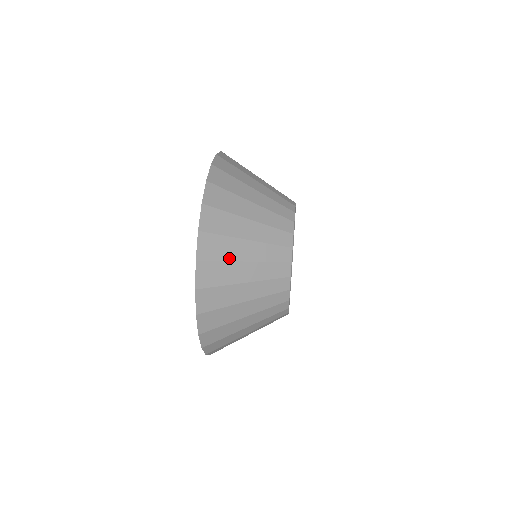
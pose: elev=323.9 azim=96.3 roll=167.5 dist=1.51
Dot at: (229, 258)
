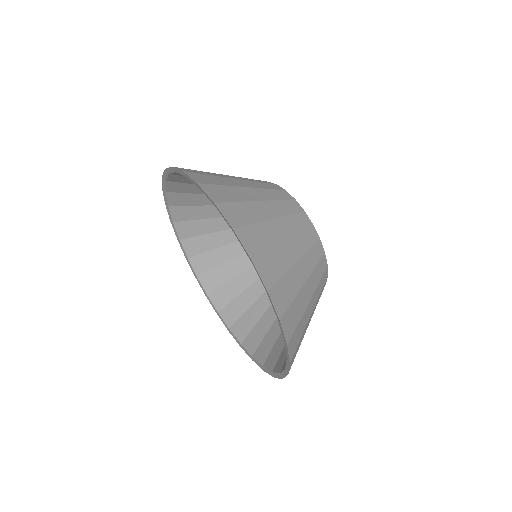
Dot at: (295, 293)
